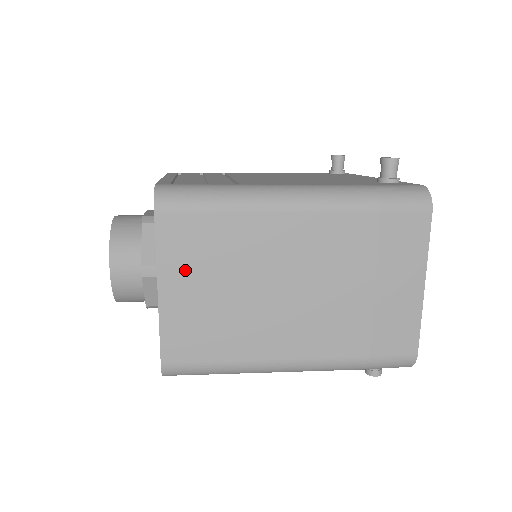
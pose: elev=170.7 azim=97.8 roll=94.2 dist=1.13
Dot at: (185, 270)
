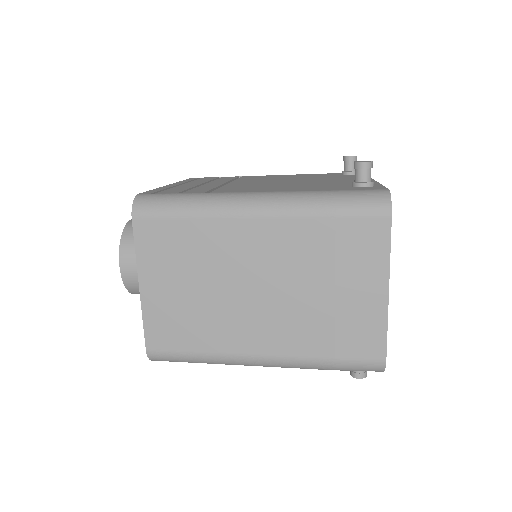
Dot at: (160, 269)
